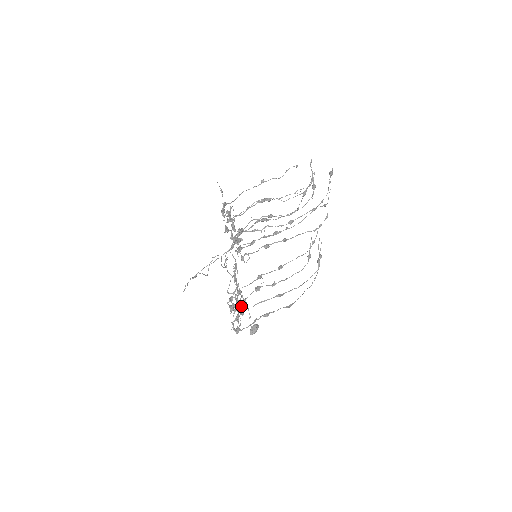
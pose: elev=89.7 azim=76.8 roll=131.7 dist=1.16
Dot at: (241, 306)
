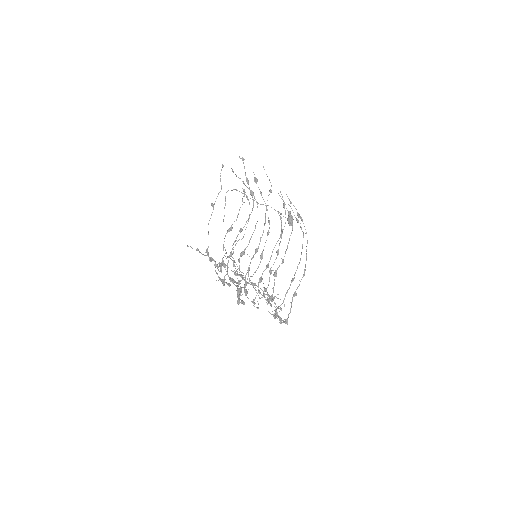
Dot at: occluded
